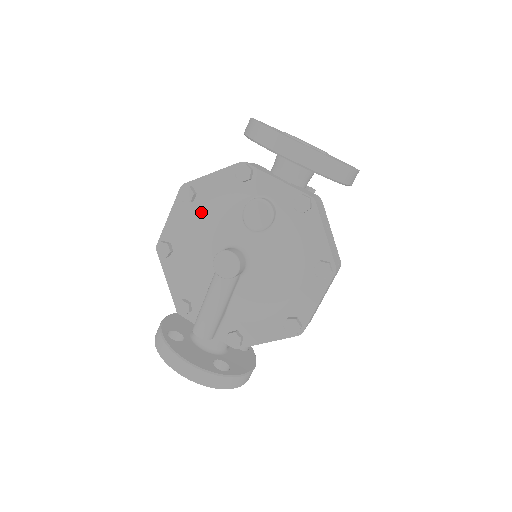
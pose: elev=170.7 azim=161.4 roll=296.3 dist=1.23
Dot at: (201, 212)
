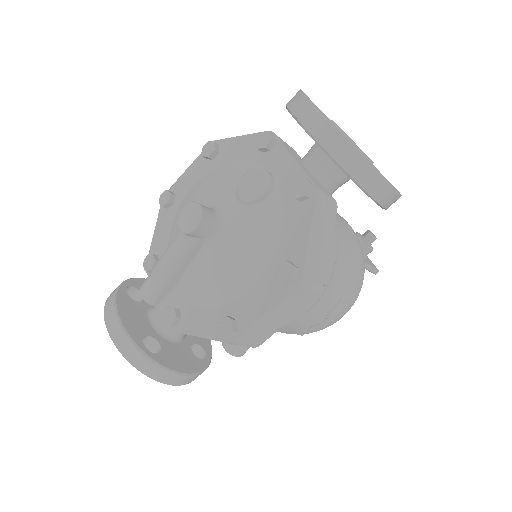
Dot at: (212, 172)
